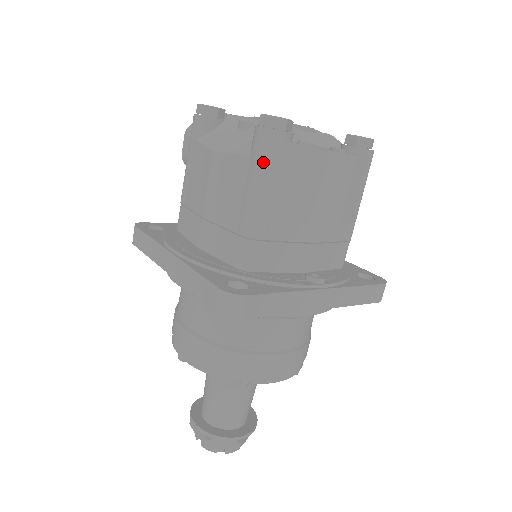
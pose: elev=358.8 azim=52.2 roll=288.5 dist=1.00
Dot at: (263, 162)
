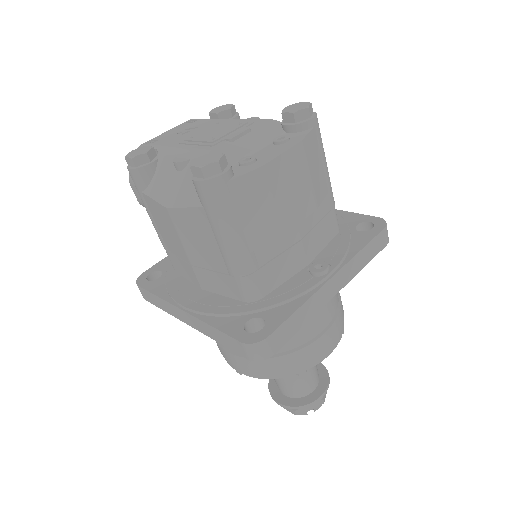
Dot at: (218, 211)
